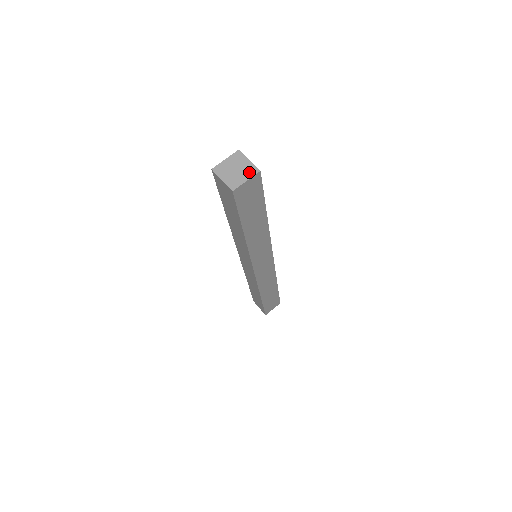
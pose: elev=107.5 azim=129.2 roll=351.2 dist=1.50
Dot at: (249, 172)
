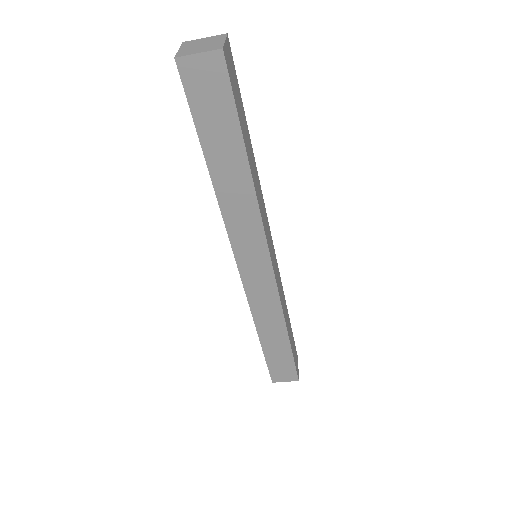
Dot at: (218, 38)
